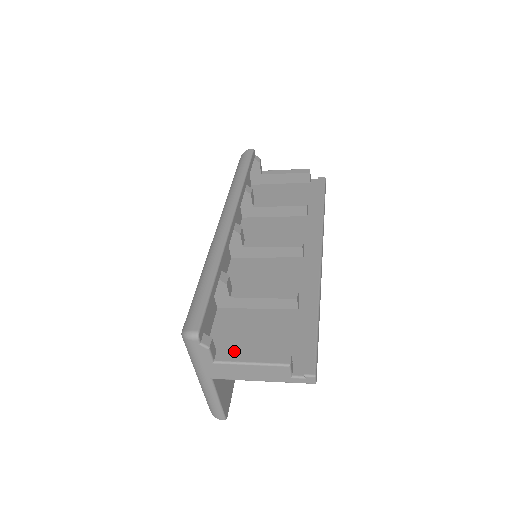
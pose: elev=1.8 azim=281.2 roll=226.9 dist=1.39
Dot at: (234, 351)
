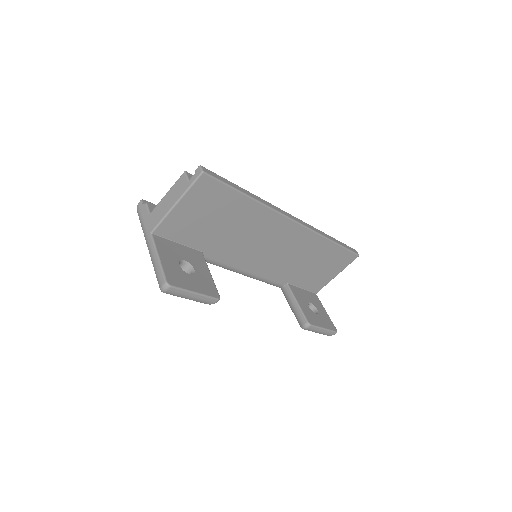
Dot at: occluded
